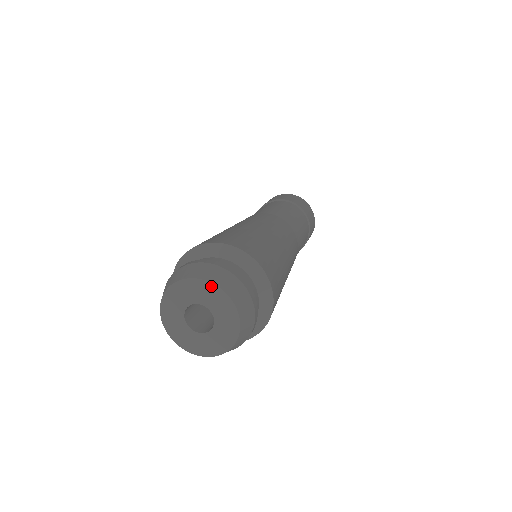
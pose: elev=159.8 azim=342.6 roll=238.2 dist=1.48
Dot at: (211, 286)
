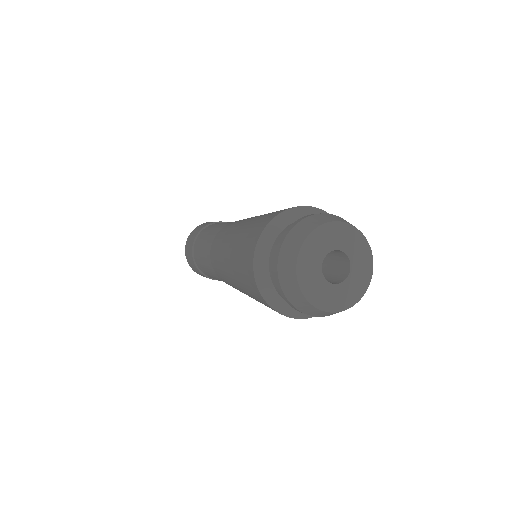
Dot at: (343, 225)
